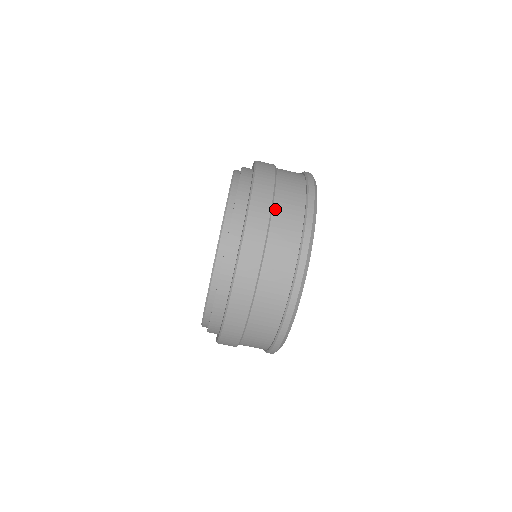
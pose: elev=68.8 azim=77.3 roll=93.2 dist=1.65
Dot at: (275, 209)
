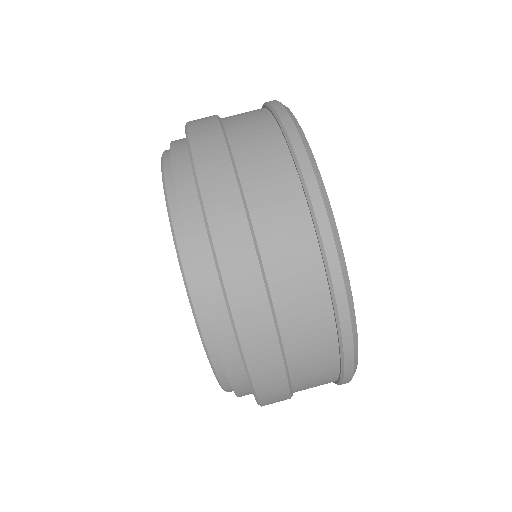
Dot at: occluded
